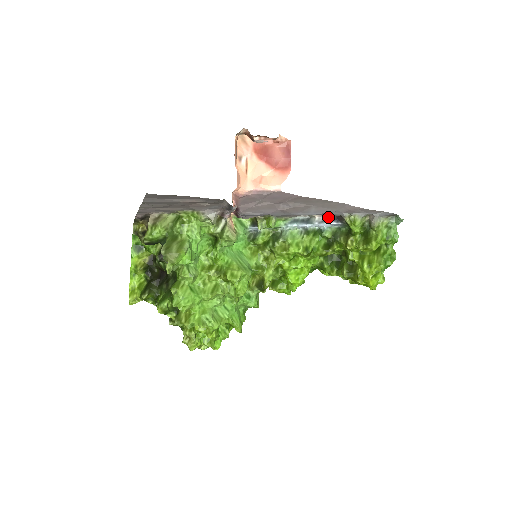
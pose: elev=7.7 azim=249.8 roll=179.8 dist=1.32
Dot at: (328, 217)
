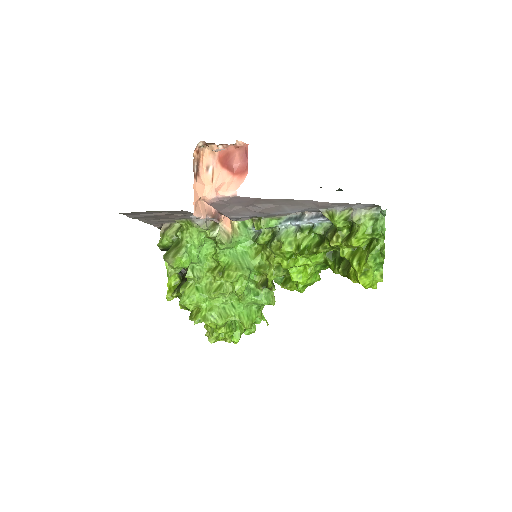
Dot at: (317, 213)
